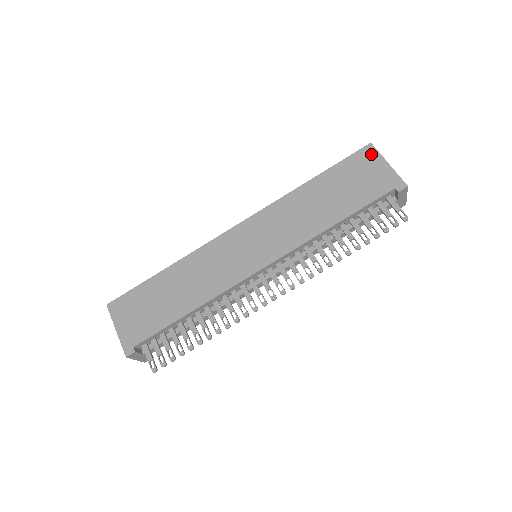
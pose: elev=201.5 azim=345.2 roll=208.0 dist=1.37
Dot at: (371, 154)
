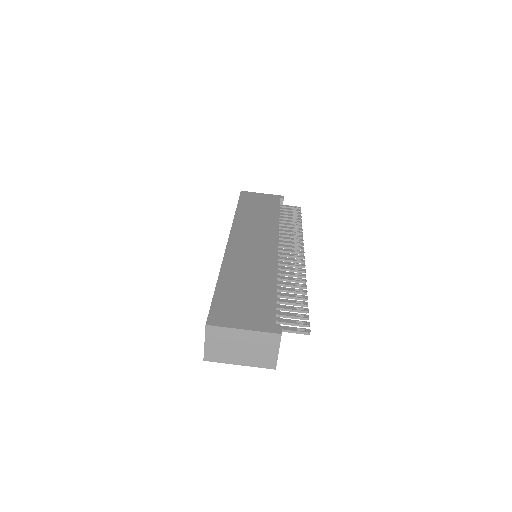
Dot at: (249, 193)
